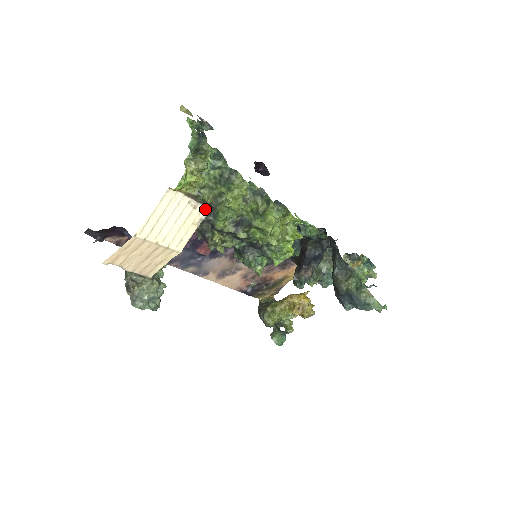
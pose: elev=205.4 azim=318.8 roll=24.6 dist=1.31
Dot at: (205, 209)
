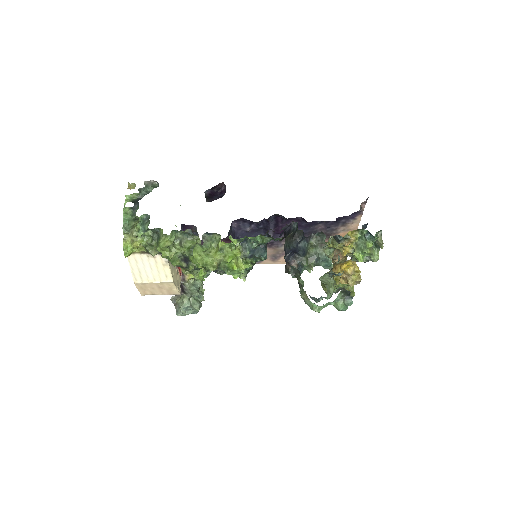
Dot at: occluded
